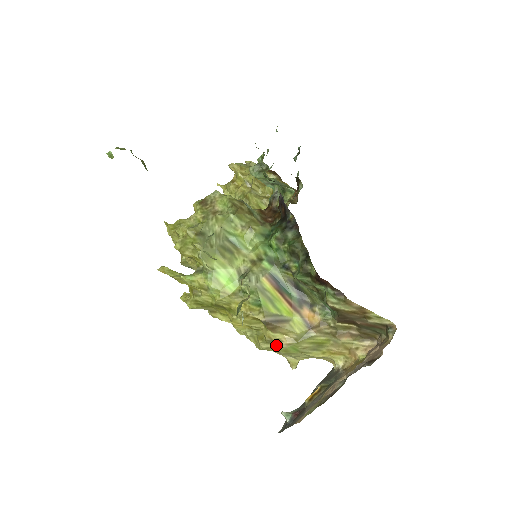
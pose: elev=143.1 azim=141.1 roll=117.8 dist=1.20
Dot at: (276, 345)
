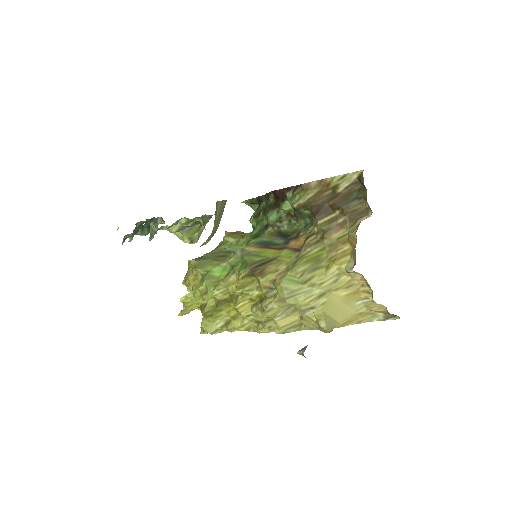
Dot at: (276, 293)
